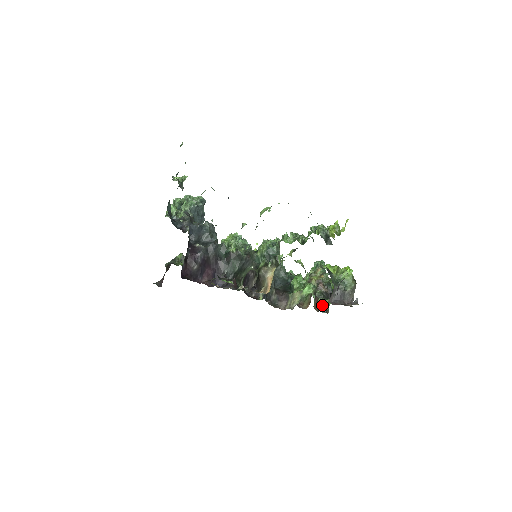
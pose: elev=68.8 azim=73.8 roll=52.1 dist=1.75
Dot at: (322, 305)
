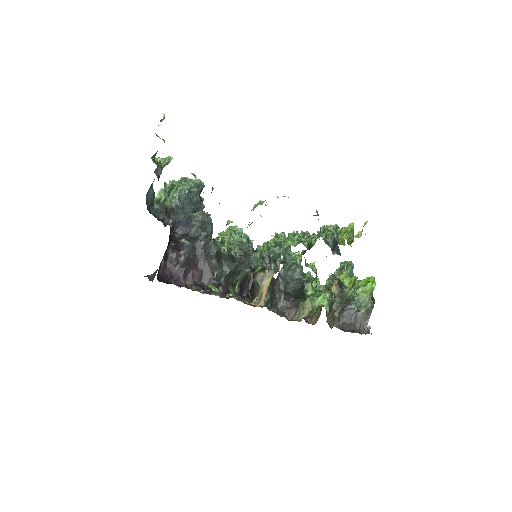
Dot at: occluded
